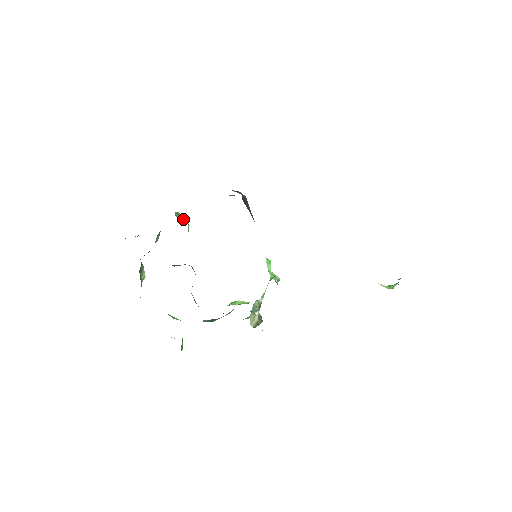
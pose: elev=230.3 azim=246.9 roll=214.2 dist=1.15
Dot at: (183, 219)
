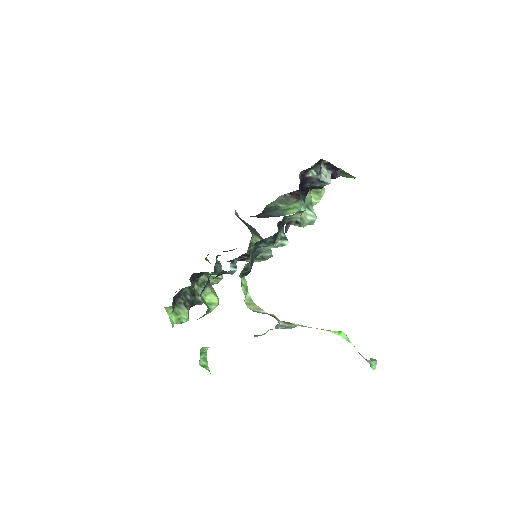
Dot at: occluded
